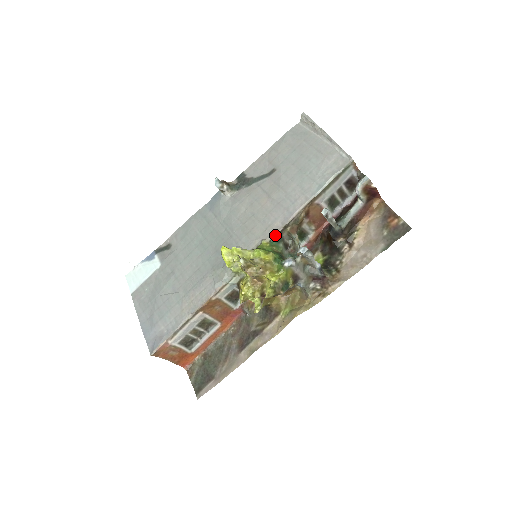
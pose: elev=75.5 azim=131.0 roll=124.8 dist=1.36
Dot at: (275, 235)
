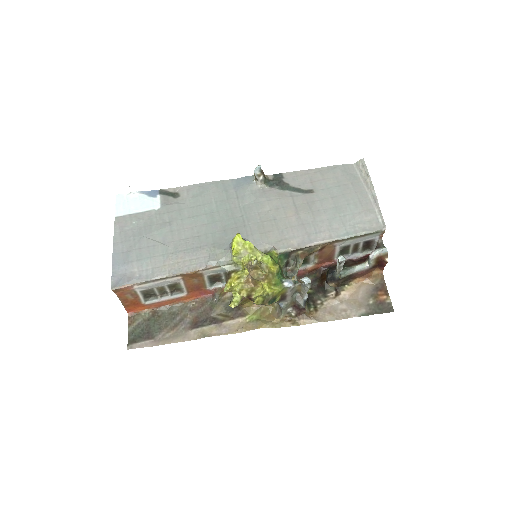
Dot at: (287, 251)
